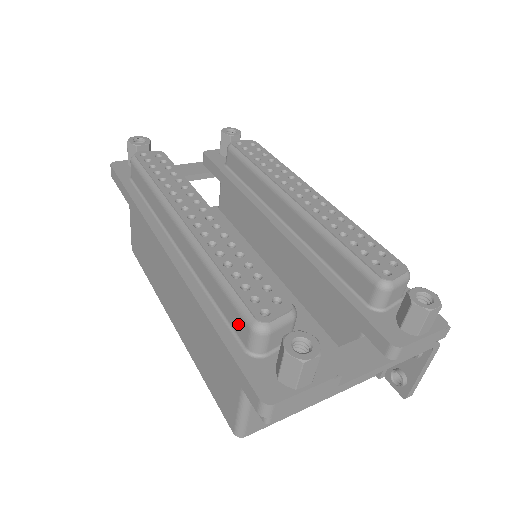
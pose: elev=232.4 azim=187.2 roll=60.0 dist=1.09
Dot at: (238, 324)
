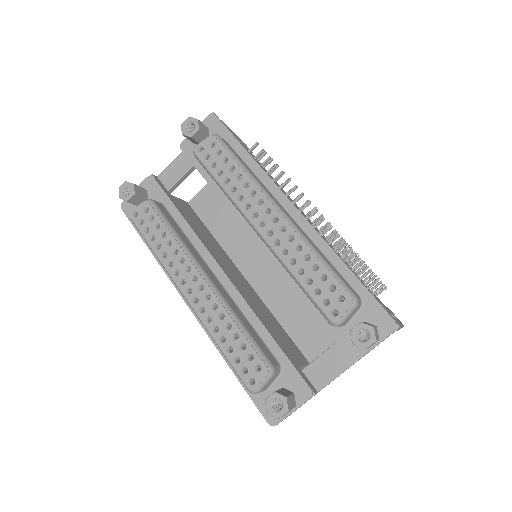
Dot at: occluded
